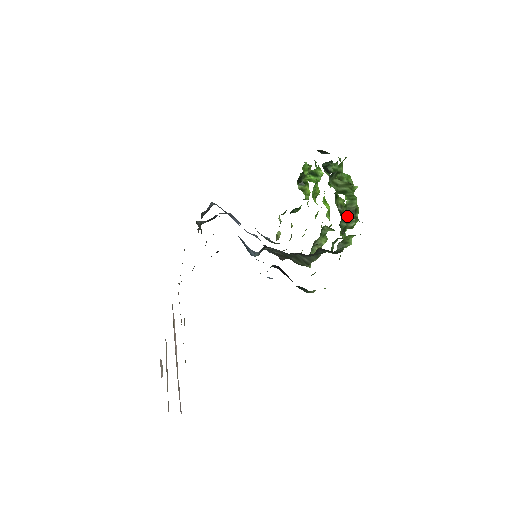
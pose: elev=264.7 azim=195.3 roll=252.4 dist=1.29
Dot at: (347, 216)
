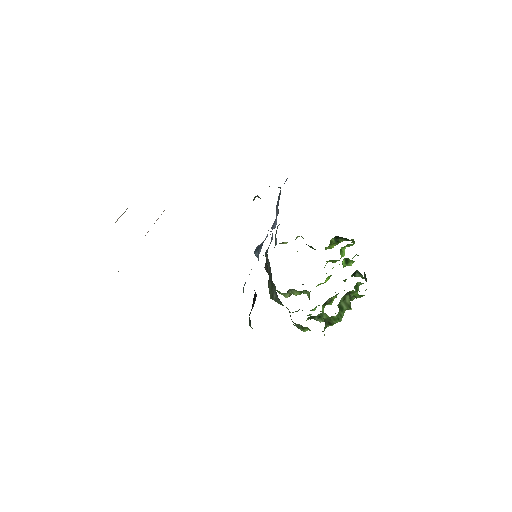
Dot at: occluded
